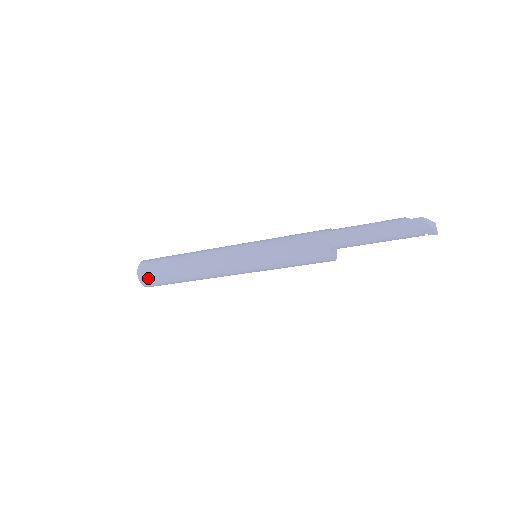
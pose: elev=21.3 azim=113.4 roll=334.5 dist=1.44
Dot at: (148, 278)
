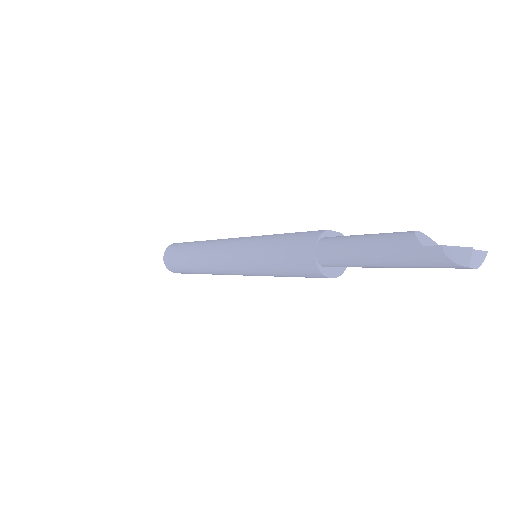
Dot at: (176, 271)
